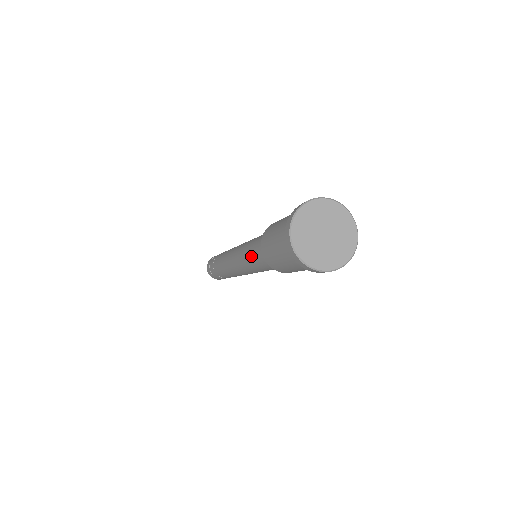
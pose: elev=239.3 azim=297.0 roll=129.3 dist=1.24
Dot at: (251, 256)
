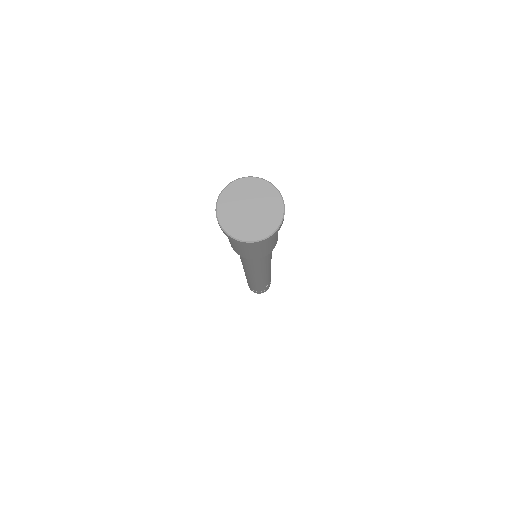
Dot at: (245, 261)
